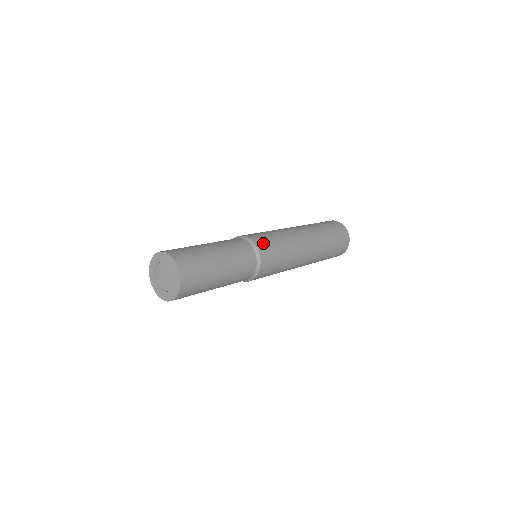
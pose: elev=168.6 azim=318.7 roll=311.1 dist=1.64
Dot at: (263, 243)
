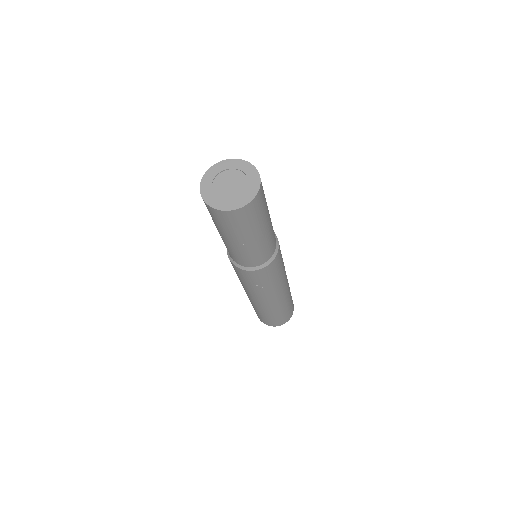
Dot at: occluded
